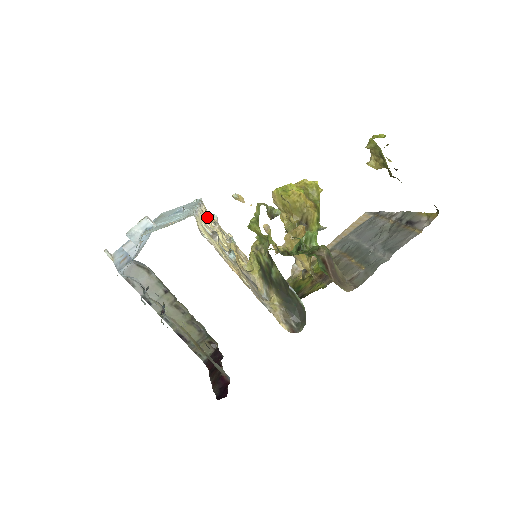
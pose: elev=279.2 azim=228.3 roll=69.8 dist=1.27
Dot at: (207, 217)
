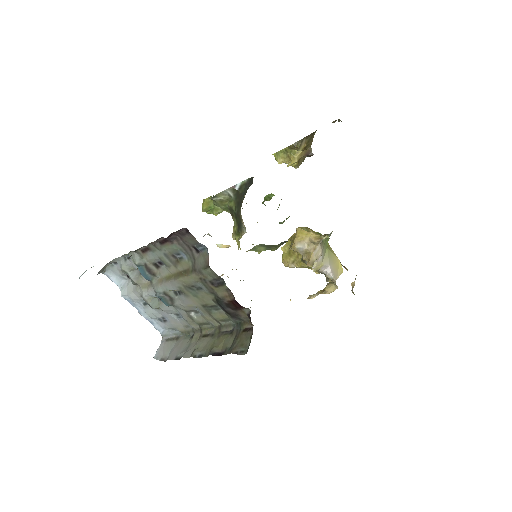
Dot at: occluded
